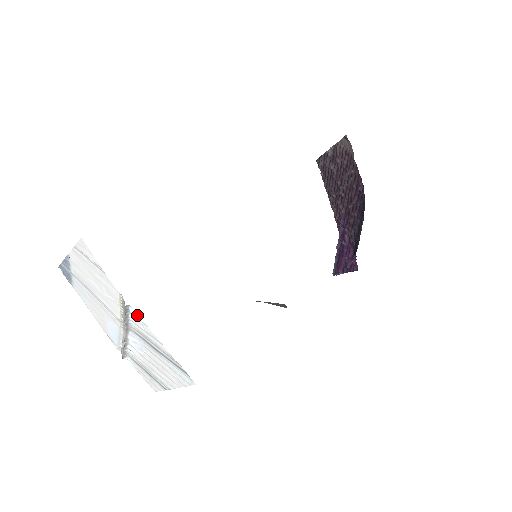
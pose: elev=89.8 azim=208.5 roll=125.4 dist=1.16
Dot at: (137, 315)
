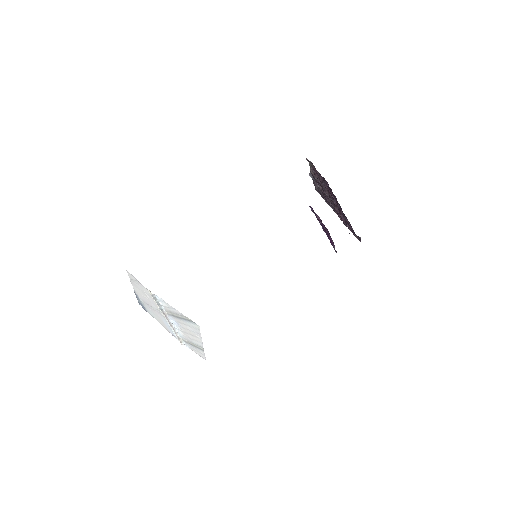
Dot at: (160, 298)
